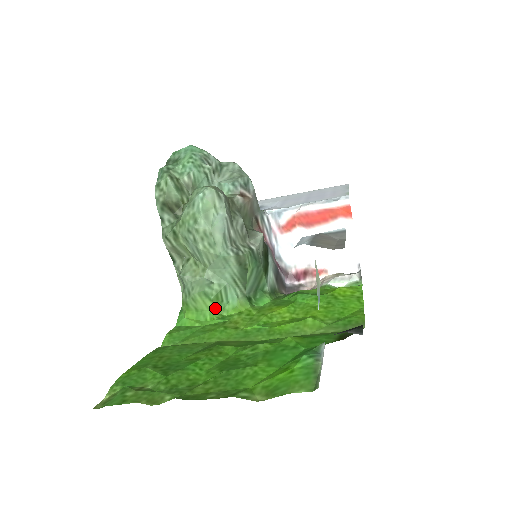
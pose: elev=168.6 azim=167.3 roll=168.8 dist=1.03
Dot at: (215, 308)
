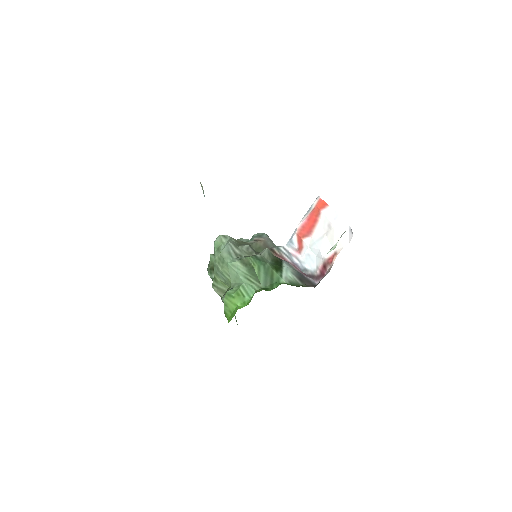
Dot at: (240, 303)
